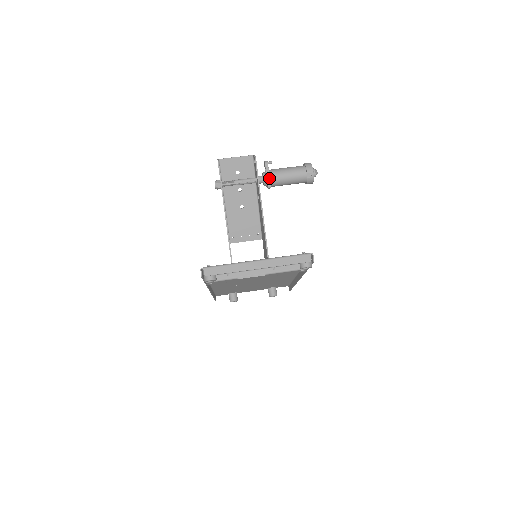
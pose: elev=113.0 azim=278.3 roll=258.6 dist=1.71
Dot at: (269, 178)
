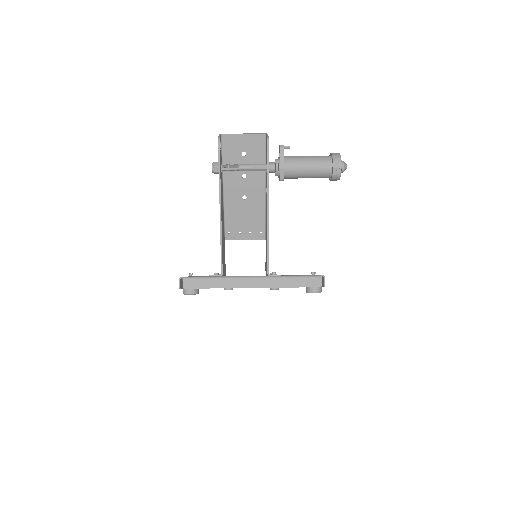
Dot at: (283, 168)
